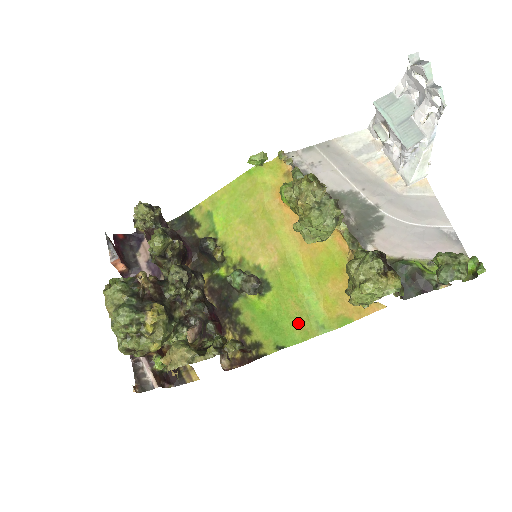
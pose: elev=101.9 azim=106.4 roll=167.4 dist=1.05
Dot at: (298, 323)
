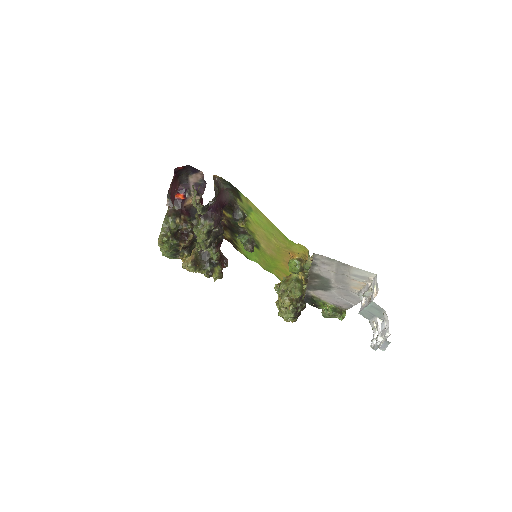
Dot at: (261, 262)
